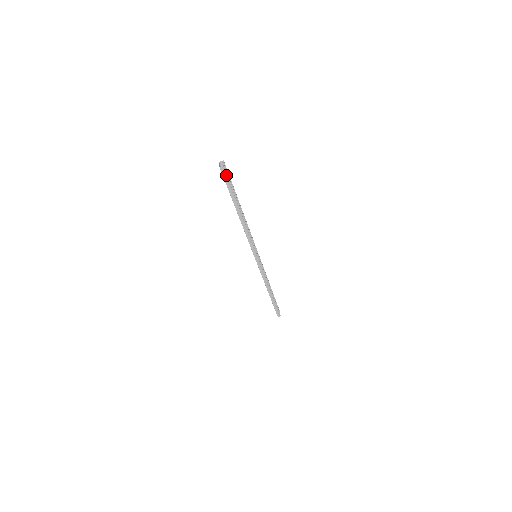
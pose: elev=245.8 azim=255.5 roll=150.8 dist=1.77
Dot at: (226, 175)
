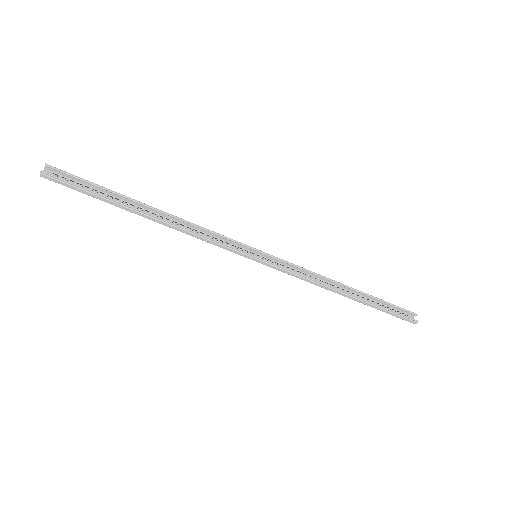
Dot at: (61, 180)
